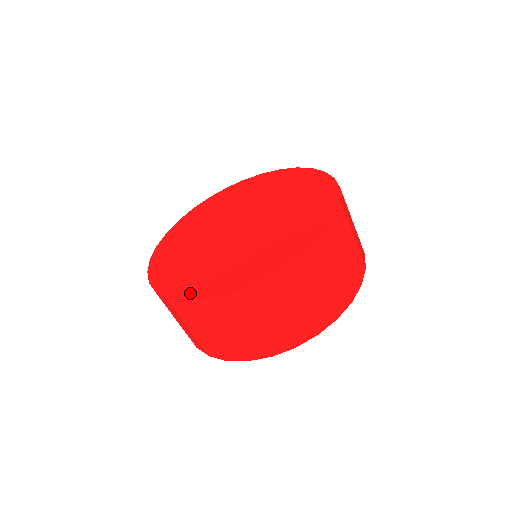
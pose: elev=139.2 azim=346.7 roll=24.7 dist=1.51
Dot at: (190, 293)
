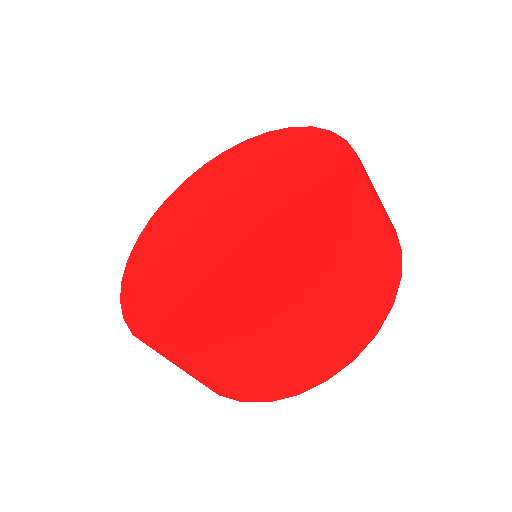
Dot at: (316, 261)
